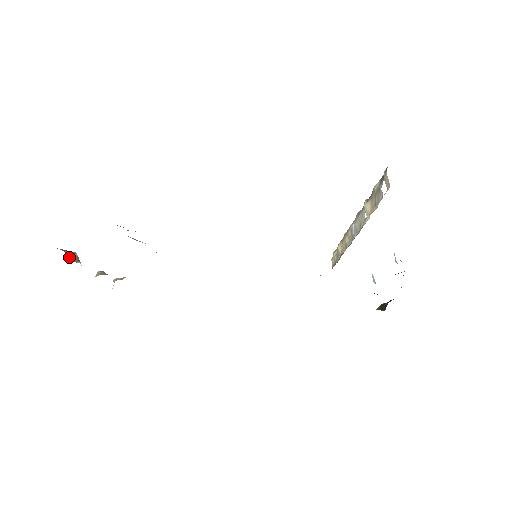
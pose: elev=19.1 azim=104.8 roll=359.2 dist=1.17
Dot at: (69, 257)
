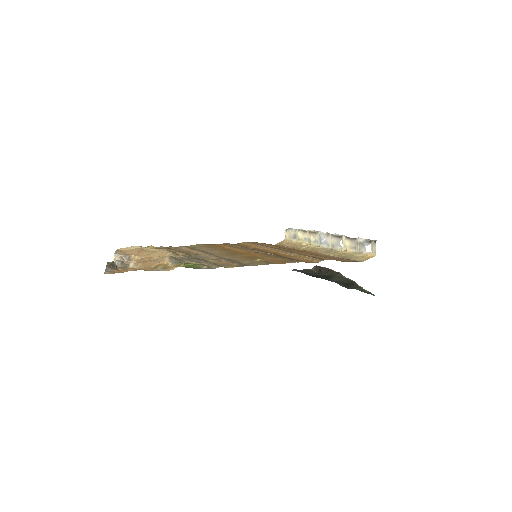
Dot at: occluded
